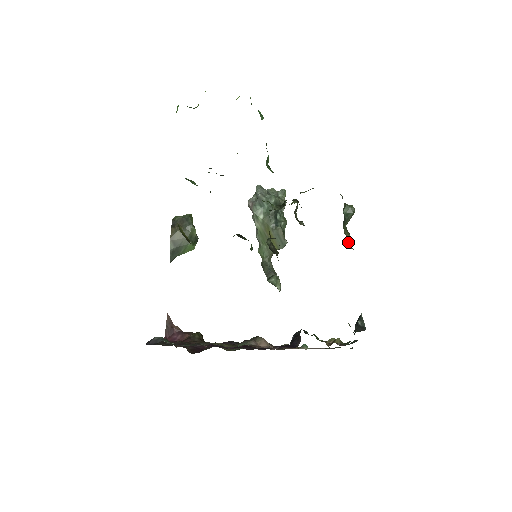
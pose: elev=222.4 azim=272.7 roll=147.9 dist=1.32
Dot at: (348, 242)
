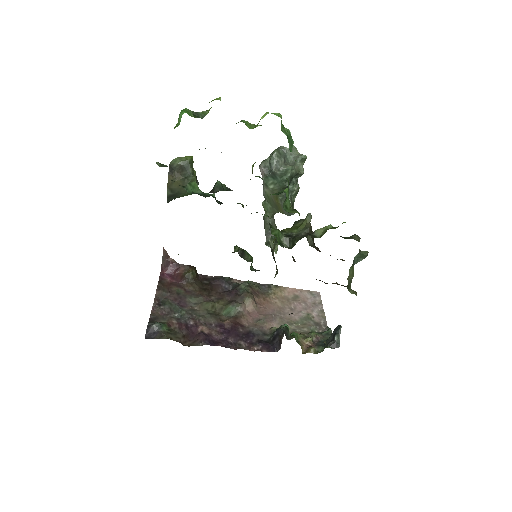
Dot at: (349, 285)
